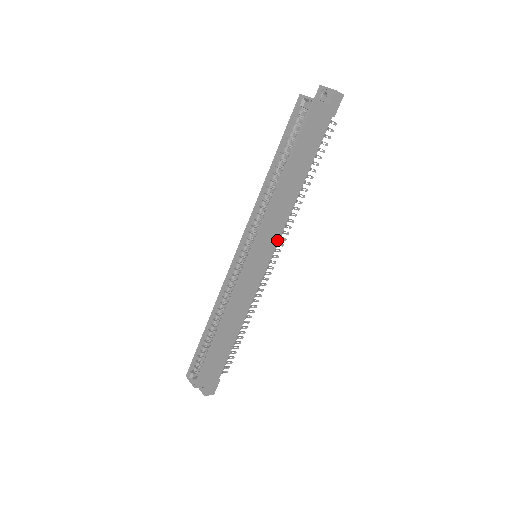
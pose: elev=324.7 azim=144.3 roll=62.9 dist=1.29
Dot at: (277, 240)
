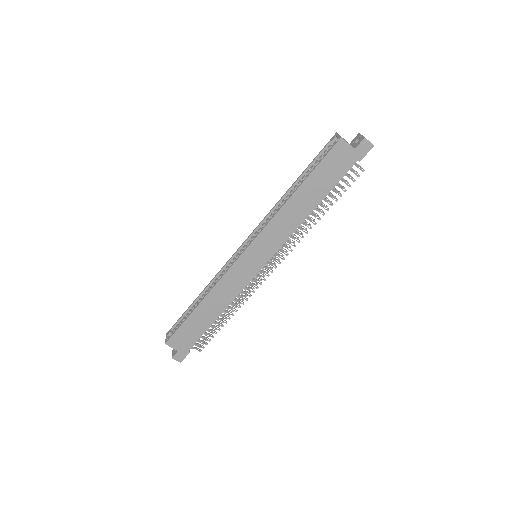
Dot at: (276, 249)
